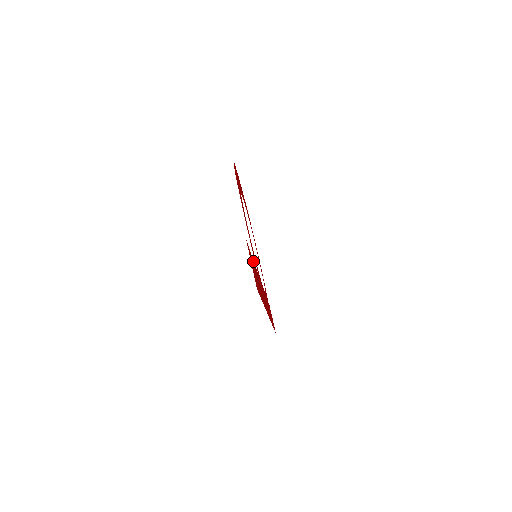
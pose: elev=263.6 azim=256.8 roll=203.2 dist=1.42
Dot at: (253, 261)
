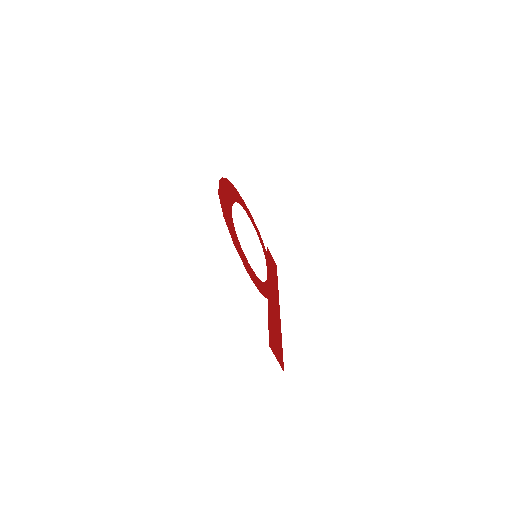
Dot at: (269, 322)
